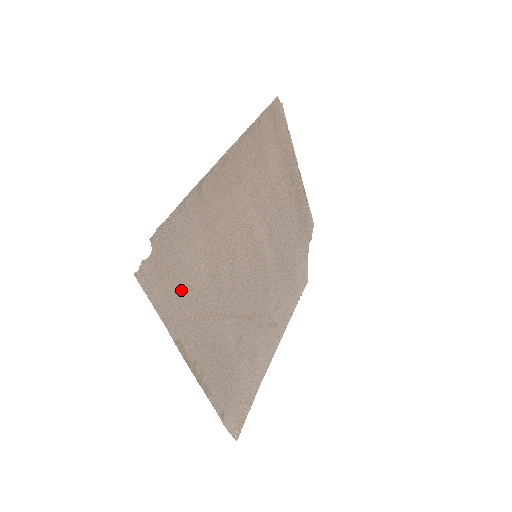
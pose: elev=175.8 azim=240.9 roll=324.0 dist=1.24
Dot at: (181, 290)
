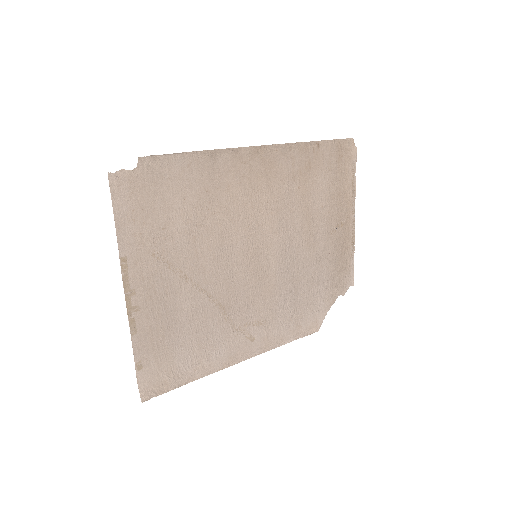
Dot at: (151, 220)
